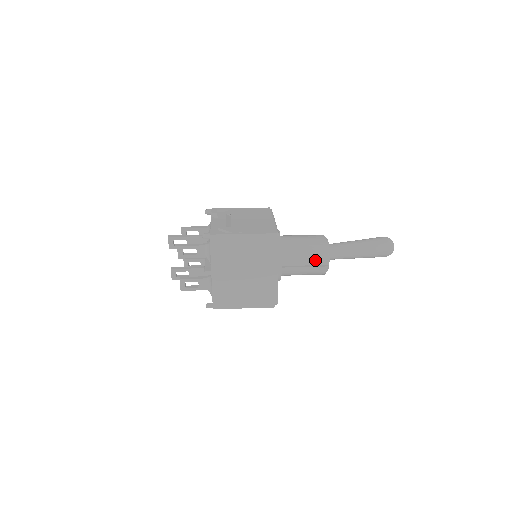
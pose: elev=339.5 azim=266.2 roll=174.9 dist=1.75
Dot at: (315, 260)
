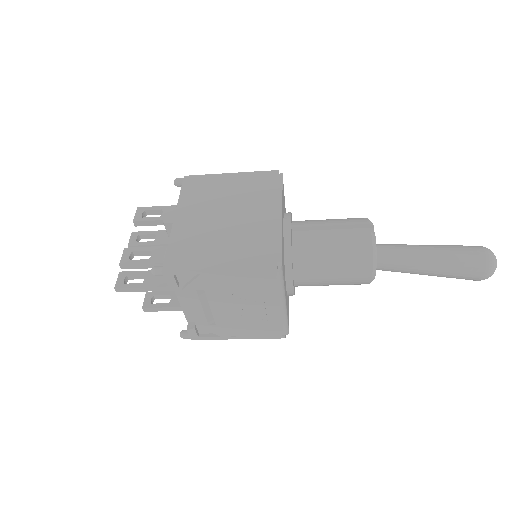
Dot at: (348, 224)
